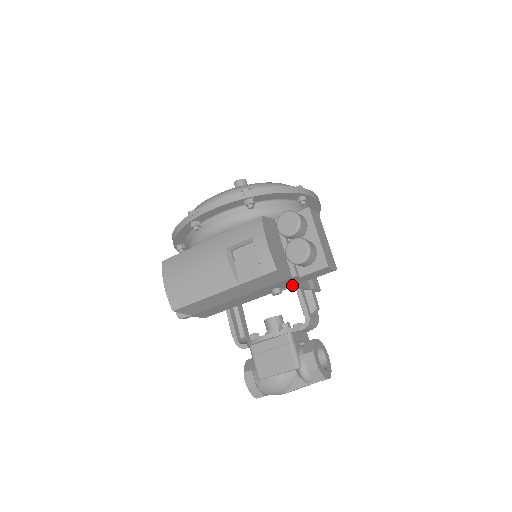
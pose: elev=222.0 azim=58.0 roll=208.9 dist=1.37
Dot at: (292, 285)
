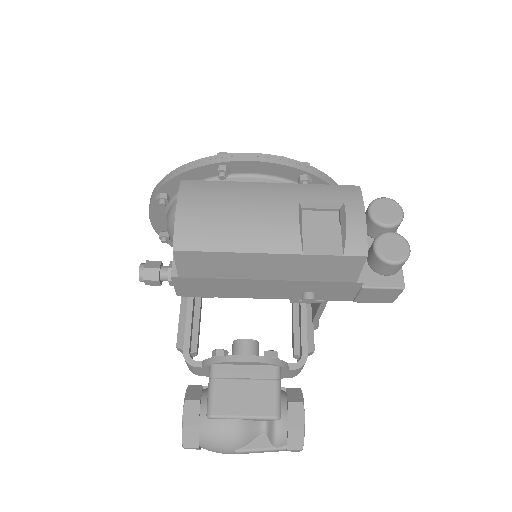
Dot at: (326, 300)
